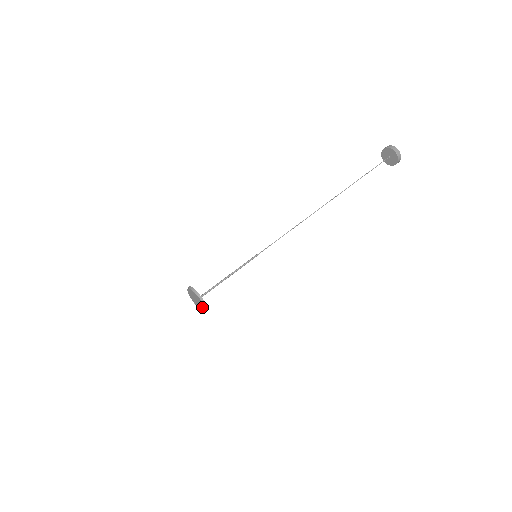
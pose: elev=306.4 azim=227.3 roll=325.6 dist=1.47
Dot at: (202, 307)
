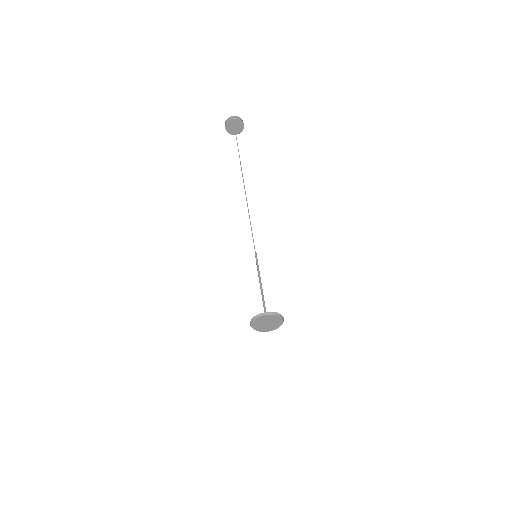
Dot at: (270, 328)
